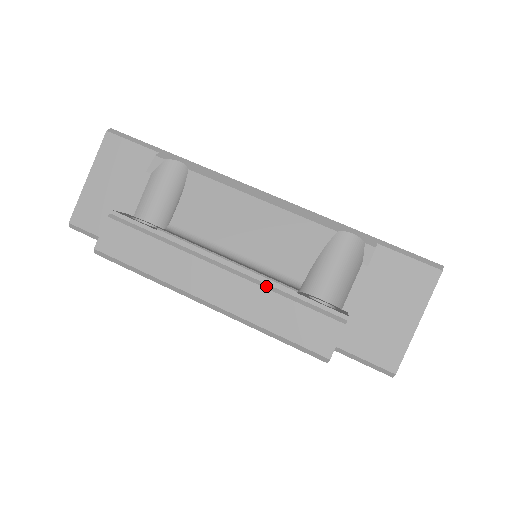
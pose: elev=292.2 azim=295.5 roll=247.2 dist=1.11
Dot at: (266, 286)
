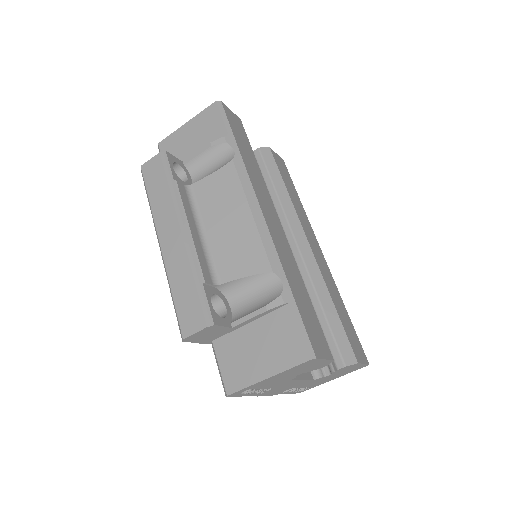
Dot at: (192, 264)
